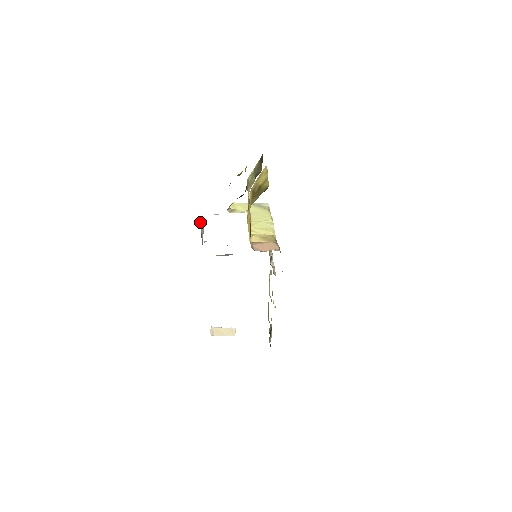
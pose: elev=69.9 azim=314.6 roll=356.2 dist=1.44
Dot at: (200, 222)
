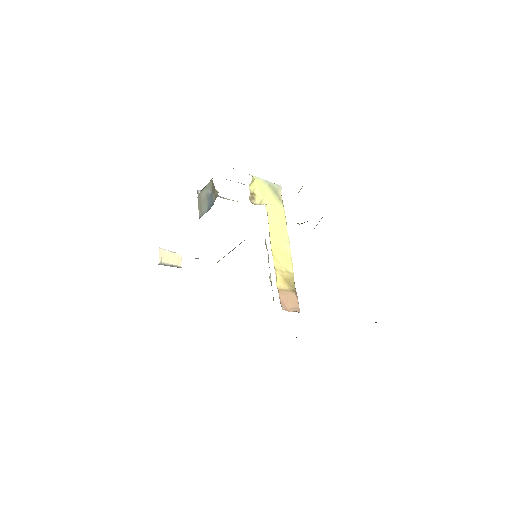
Dot at: (209, 183)
